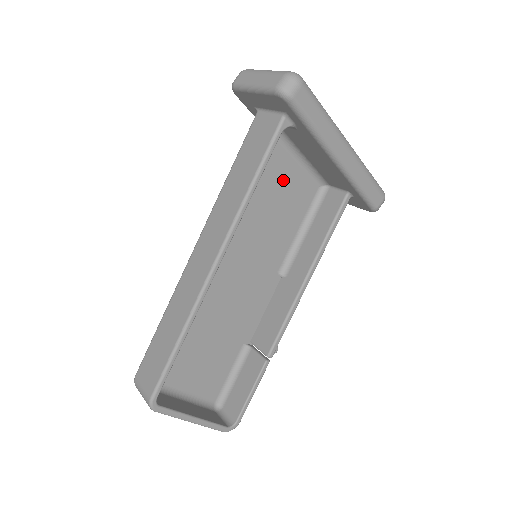
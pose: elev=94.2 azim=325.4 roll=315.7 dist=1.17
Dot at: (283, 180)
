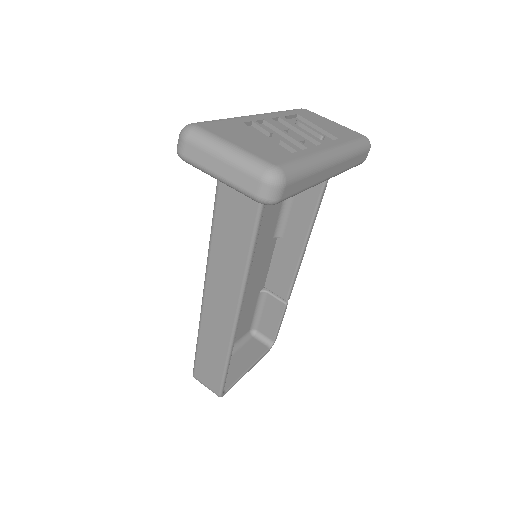
Dot at: occluded
